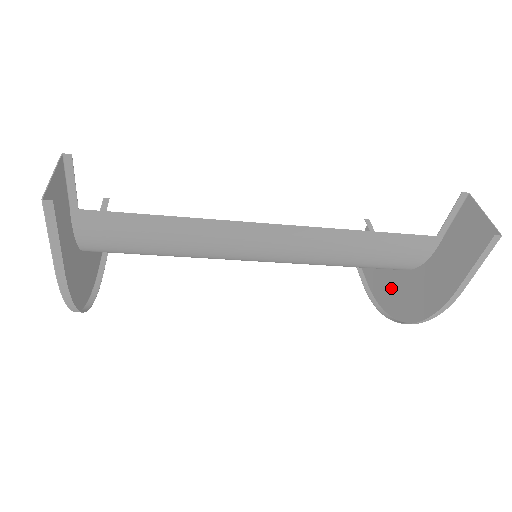
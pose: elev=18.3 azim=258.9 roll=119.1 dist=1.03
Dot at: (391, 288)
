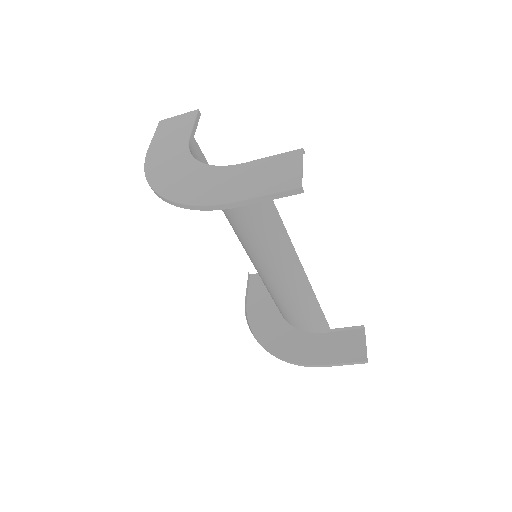
Dot at: (268, 322)
